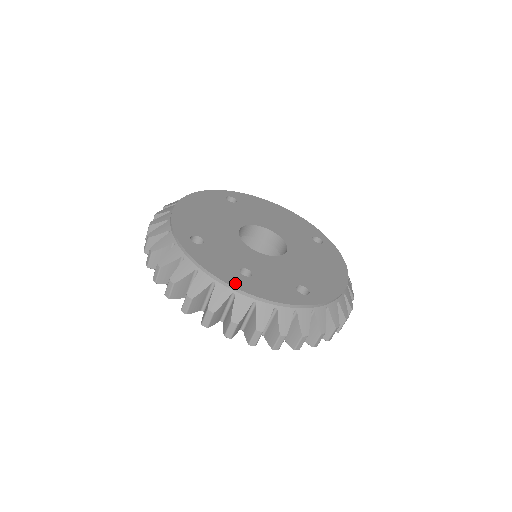
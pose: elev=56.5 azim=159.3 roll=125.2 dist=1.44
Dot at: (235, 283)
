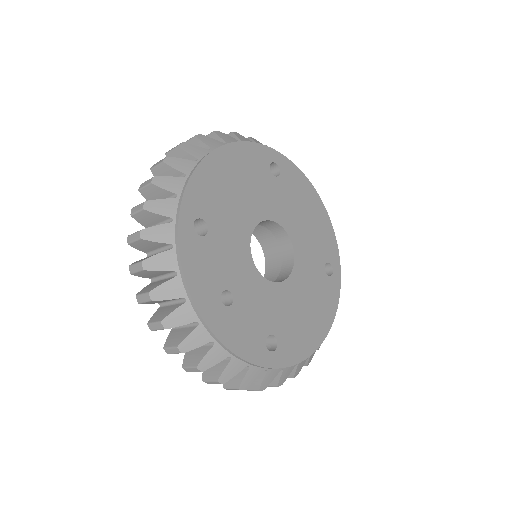
Dot at: (206, 312)
